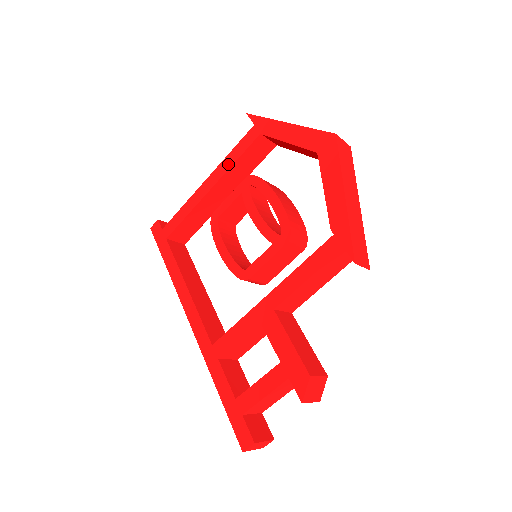
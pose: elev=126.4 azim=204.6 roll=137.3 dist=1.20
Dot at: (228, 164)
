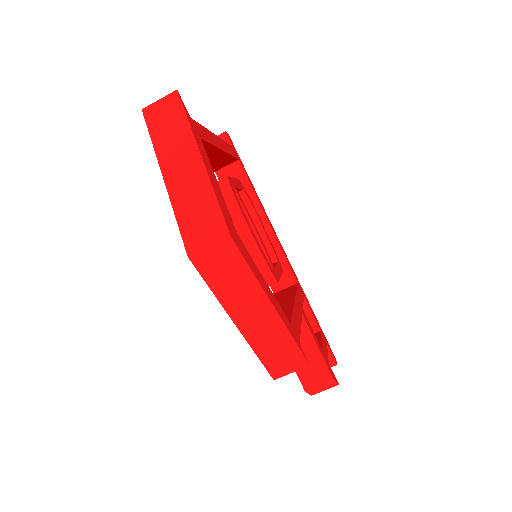
Dot at: occluded
